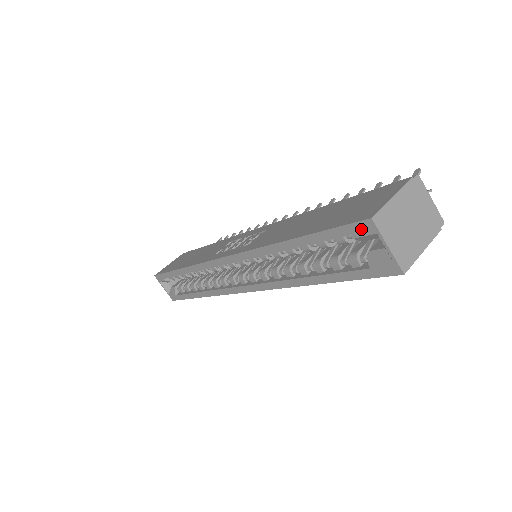
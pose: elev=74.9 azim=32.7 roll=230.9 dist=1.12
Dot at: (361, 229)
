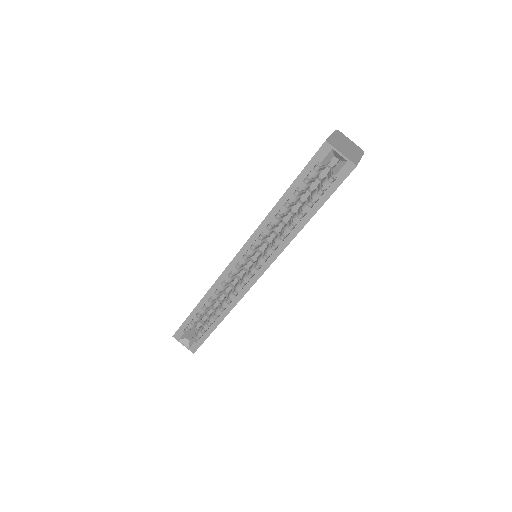
Dot at: (323, 153)
